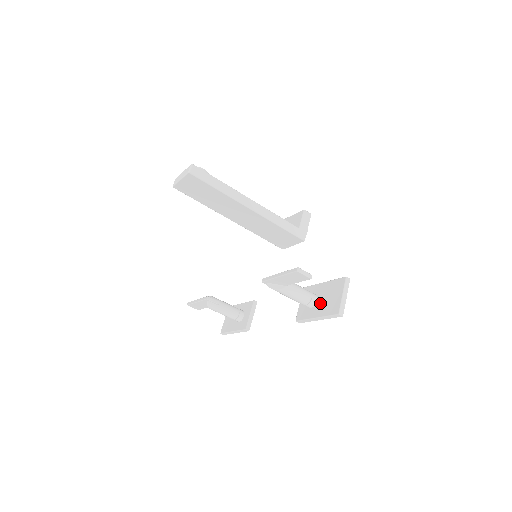
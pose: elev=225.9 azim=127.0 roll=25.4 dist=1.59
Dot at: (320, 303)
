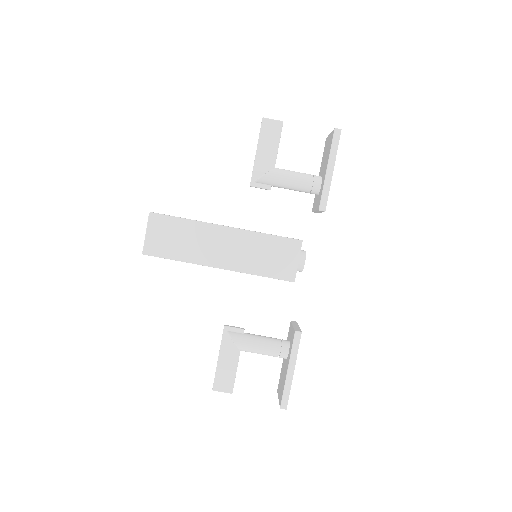
Dot at: (323, 168)
